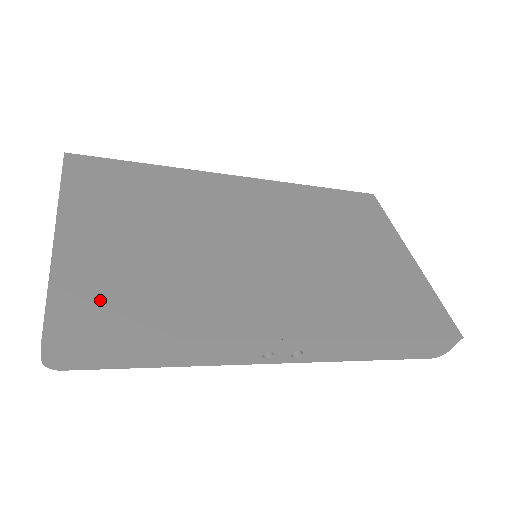
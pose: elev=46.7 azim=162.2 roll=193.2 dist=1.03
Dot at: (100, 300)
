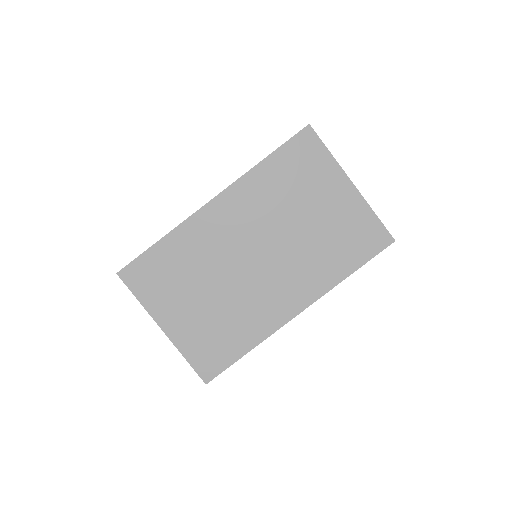
Dot at: (210, 353)
